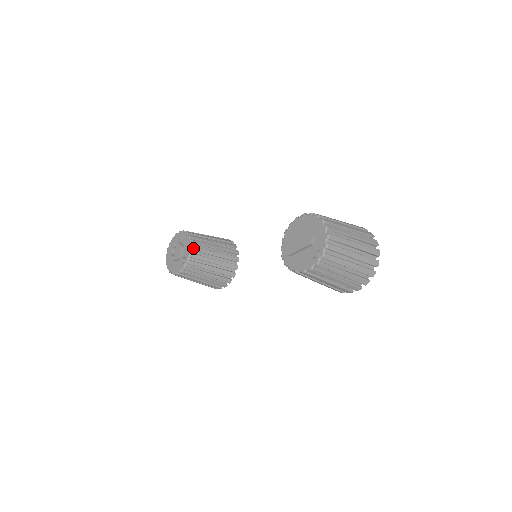
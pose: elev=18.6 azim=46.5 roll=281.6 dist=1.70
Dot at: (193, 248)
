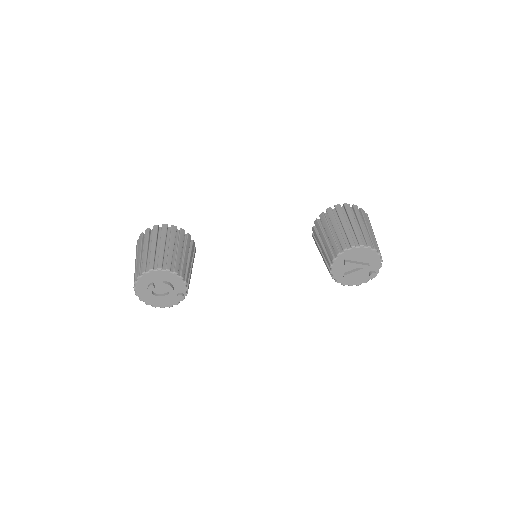
Dot at: (187, 281)
